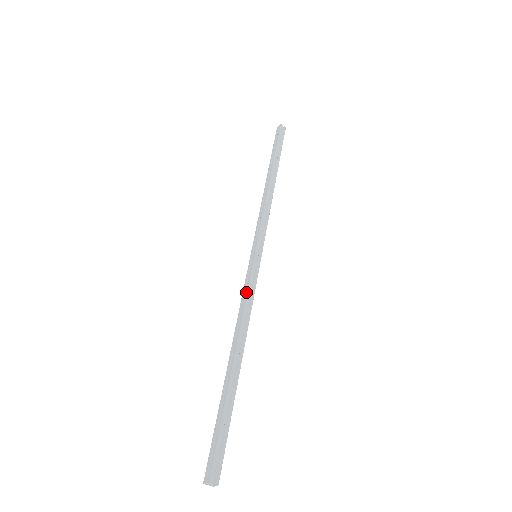
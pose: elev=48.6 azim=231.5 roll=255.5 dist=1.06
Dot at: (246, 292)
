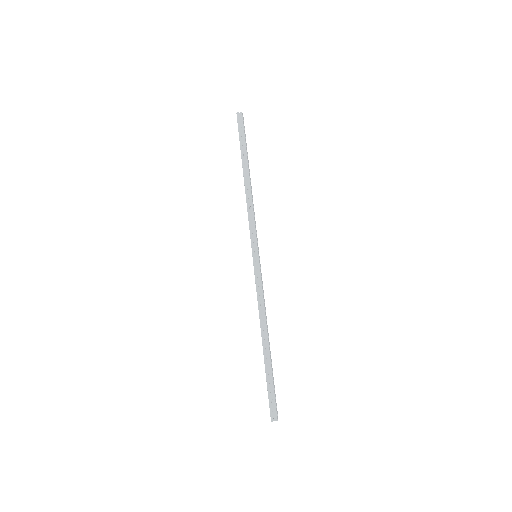
Dot at: (256, 291)
